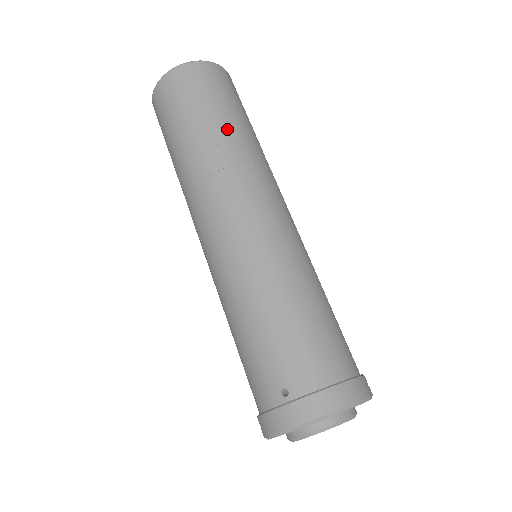
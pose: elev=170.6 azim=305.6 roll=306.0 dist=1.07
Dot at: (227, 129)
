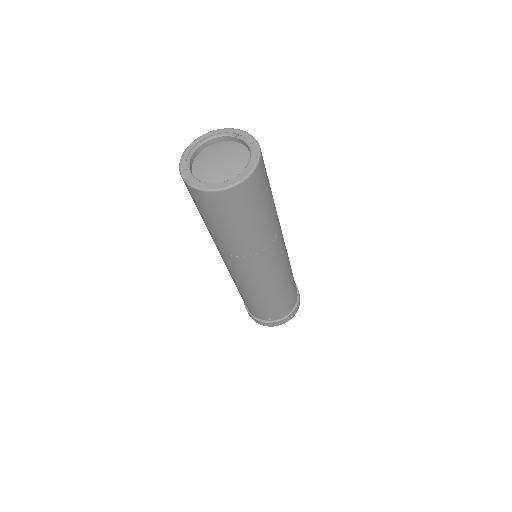
Dot at: (263, 227)
